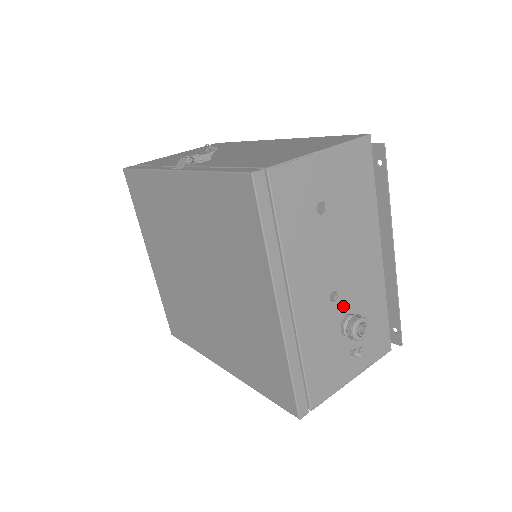
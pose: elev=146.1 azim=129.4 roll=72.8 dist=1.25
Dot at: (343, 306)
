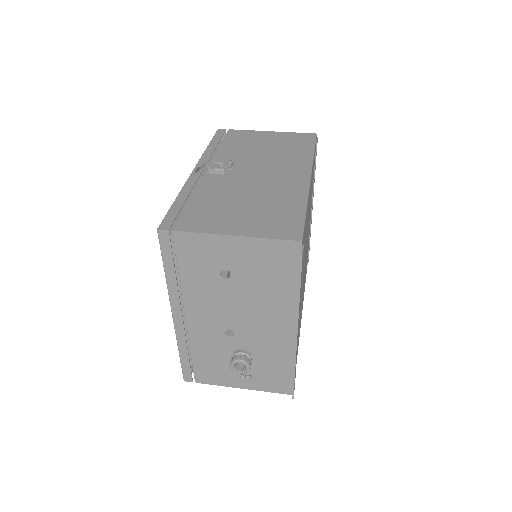
Dot at: (239, 343)
